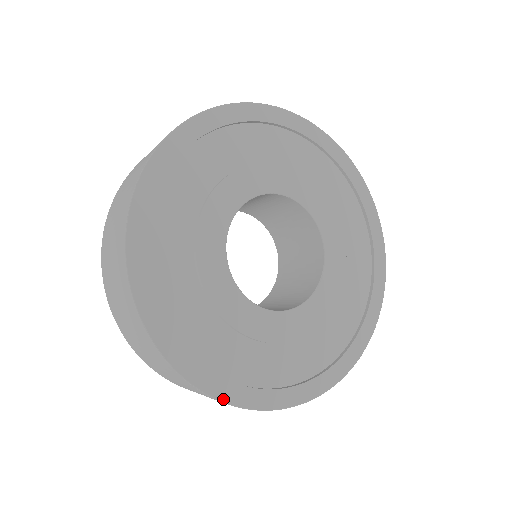
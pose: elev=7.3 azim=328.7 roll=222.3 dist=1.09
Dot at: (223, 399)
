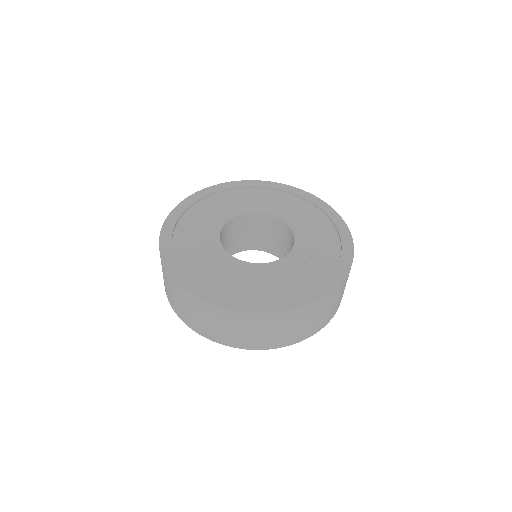
Dot at: (172, 273)
